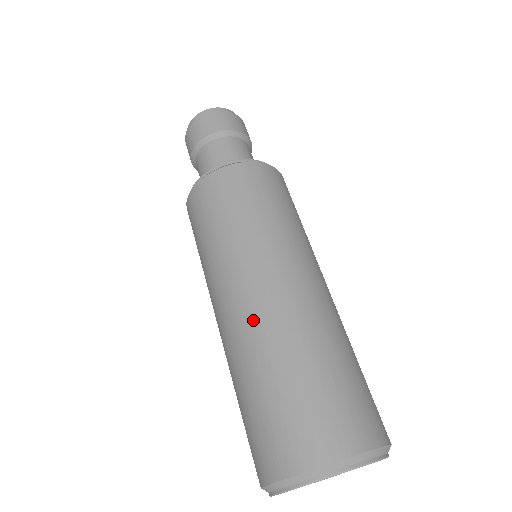
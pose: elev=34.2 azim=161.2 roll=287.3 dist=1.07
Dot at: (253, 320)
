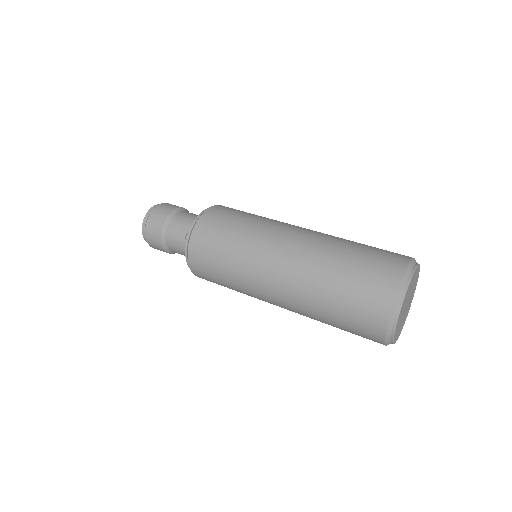
Dot at: (291, 305)
